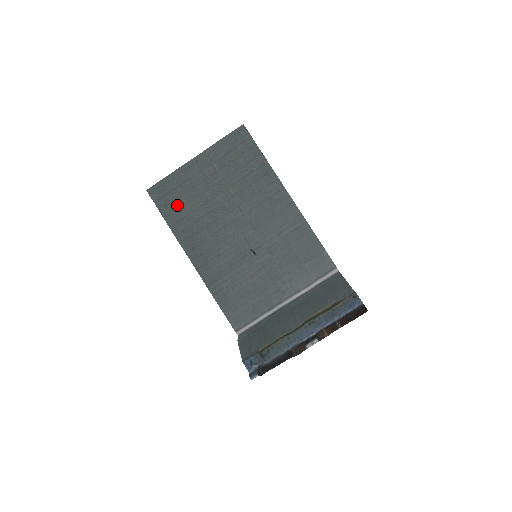
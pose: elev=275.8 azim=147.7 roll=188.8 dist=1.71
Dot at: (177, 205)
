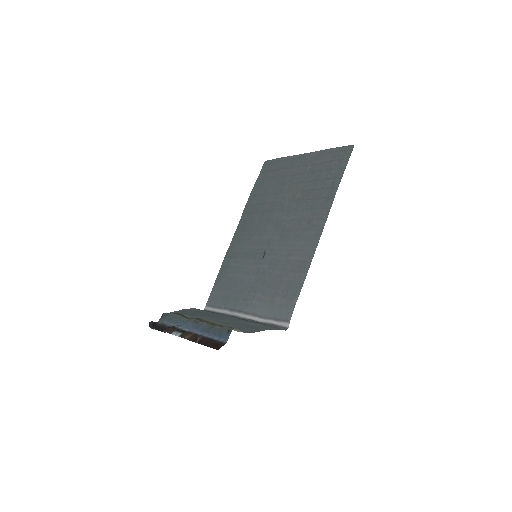
Dot at: (266, 183)
